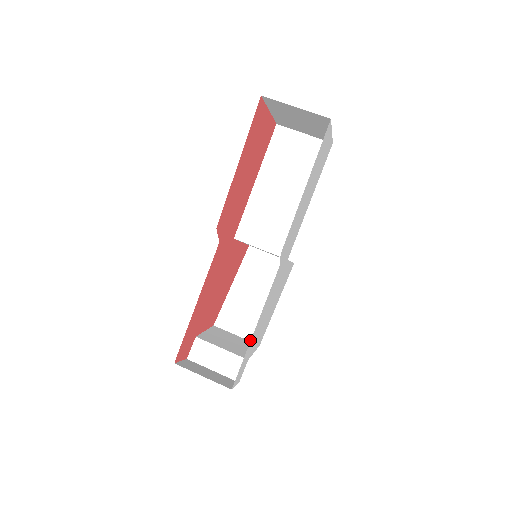
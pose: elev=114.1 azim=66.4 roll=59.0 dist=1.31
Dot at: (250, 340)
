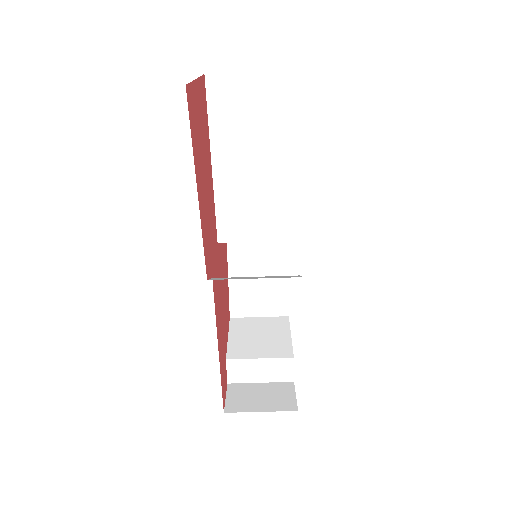
Dot at: (276, 315)
